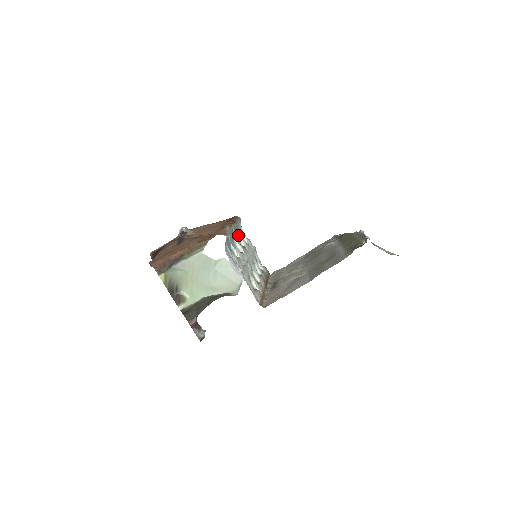
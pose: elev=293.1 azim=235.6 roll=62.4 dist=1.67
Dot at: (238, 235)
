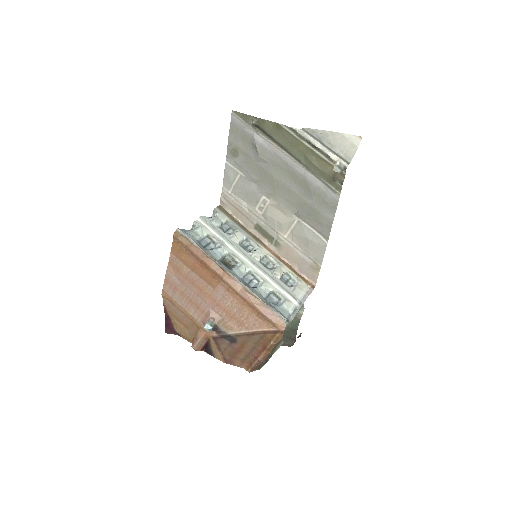
Dot at: (220, 259)
